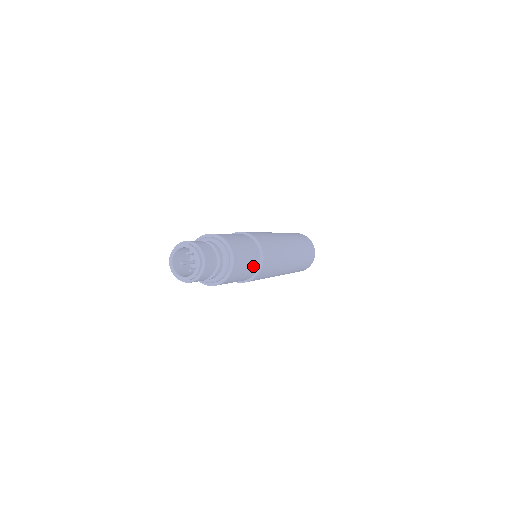
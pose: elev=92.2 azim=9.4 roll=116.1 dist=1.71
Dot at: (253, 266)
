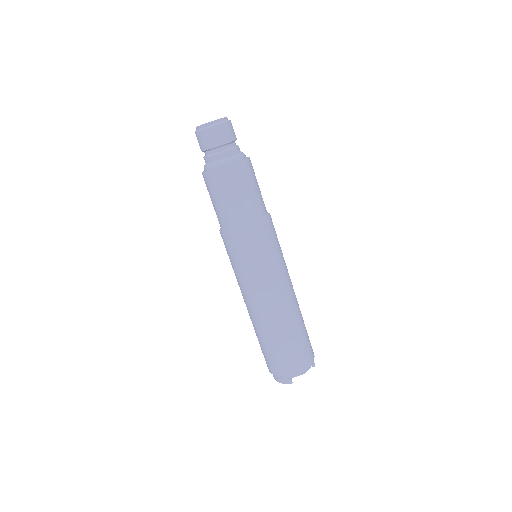
Dot at: (242, 211)
